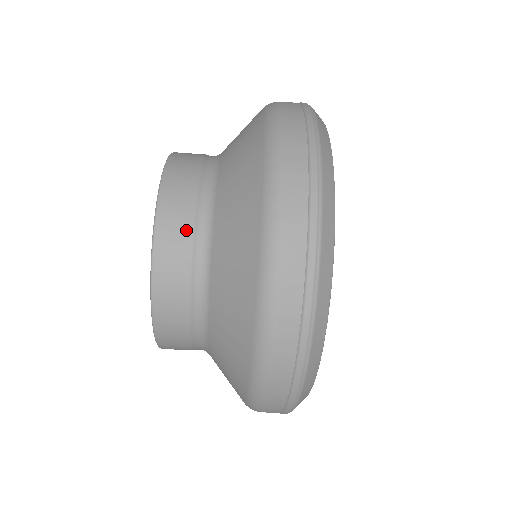
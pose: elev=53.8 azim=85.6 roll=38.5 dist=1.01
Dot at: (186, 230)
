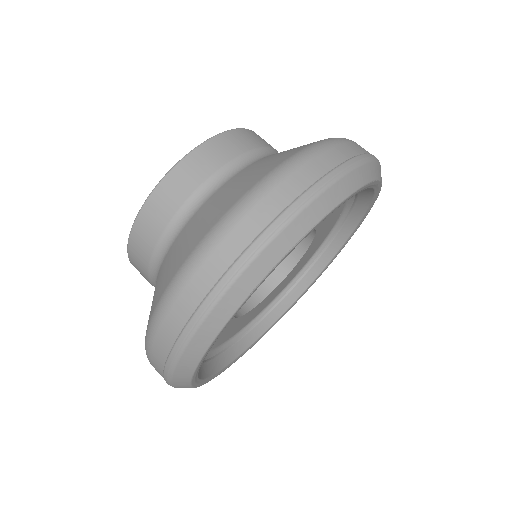
Dot at: (240, 149)
